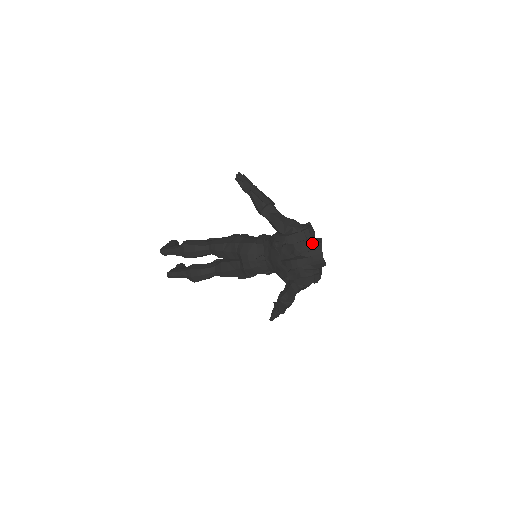
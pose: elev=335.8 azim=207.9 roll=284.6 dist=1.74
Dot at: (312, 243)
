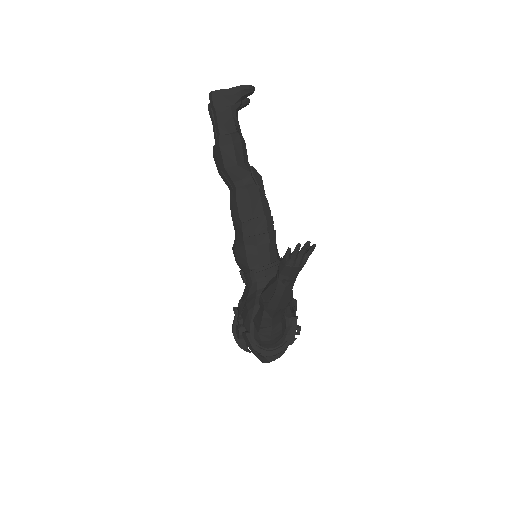
Dot at: occluded
